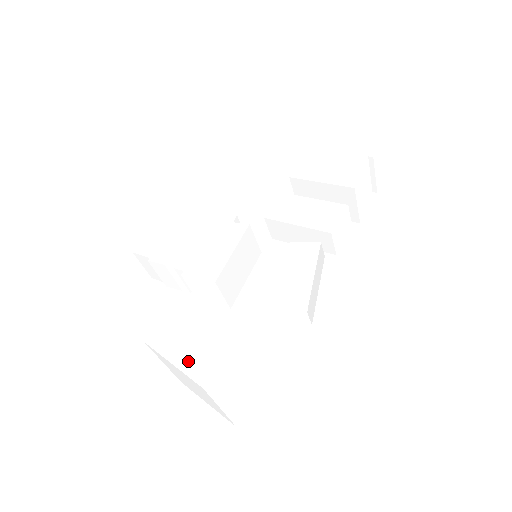
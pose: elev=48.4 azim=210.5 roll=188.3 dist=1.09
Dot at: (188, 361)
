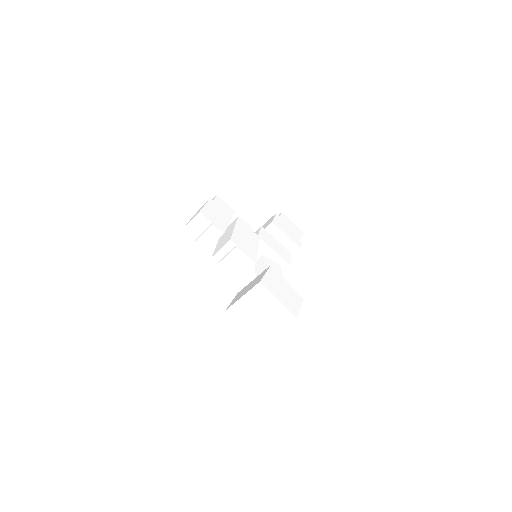
Dot at: (285, 302)
